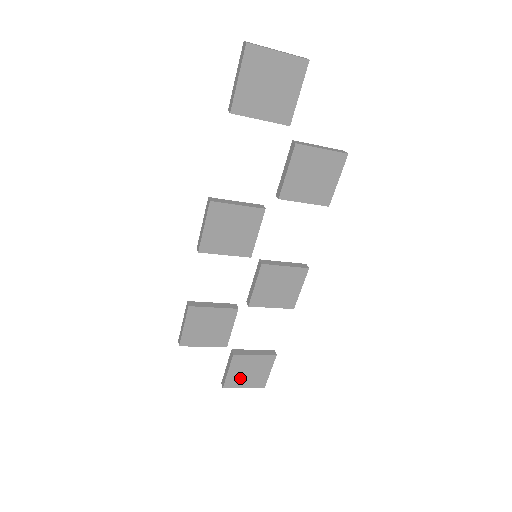
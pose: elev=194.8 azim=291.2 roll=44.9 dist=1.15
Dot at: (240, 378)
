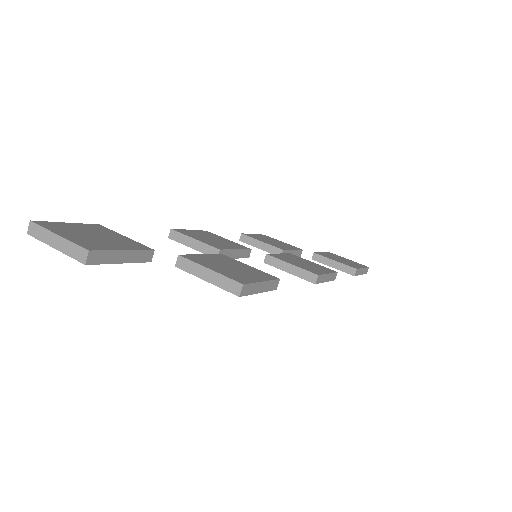
Dot at: occluded
